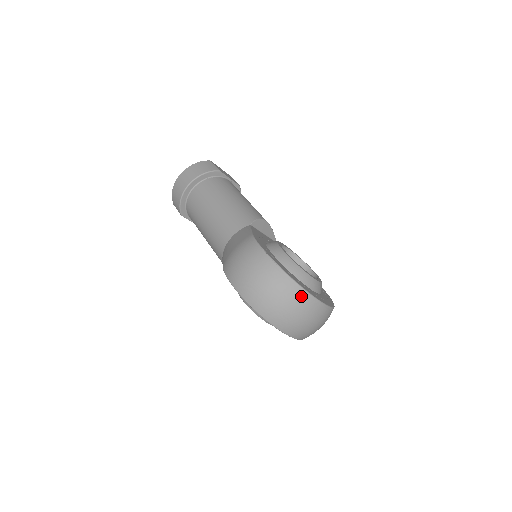
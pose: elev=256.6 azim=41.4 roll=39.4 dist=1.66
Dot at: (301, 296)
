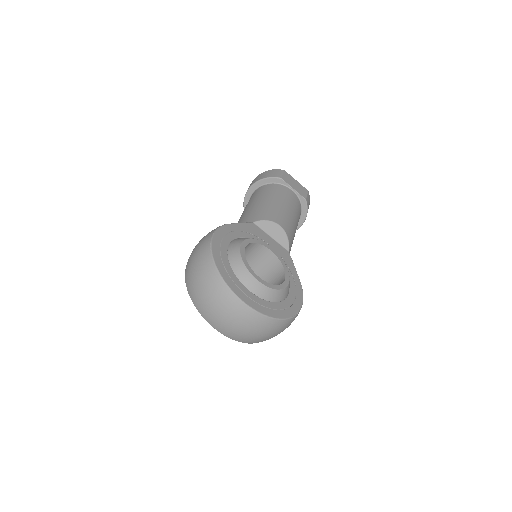
Dot at: (217, 284)
